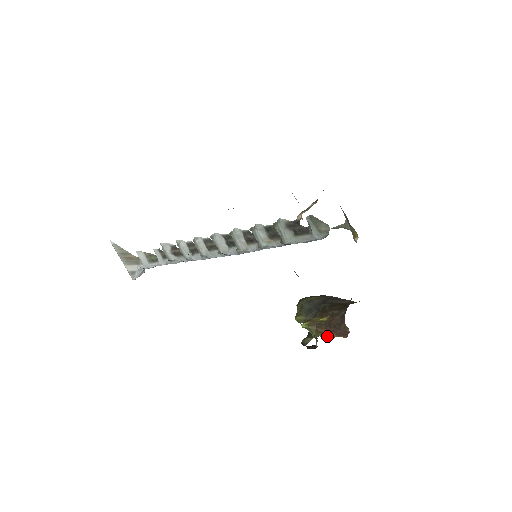
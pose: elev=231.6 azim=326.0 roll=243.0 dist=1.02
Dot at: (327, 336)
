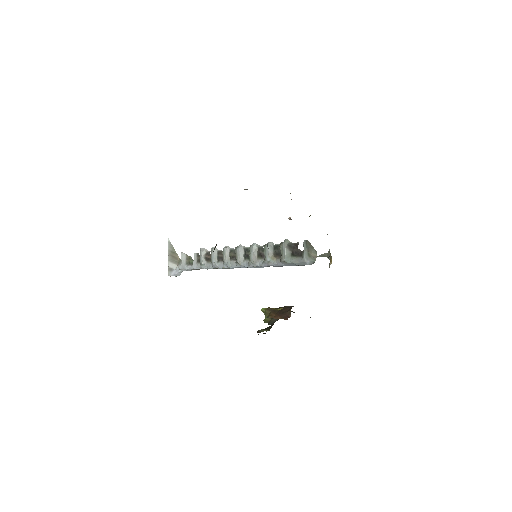
Dot at: (274, 318)
